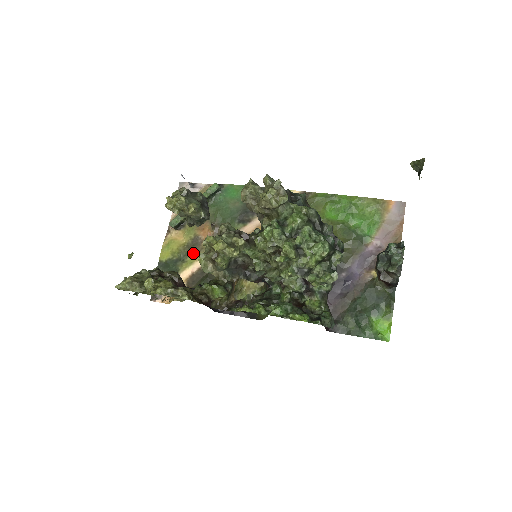
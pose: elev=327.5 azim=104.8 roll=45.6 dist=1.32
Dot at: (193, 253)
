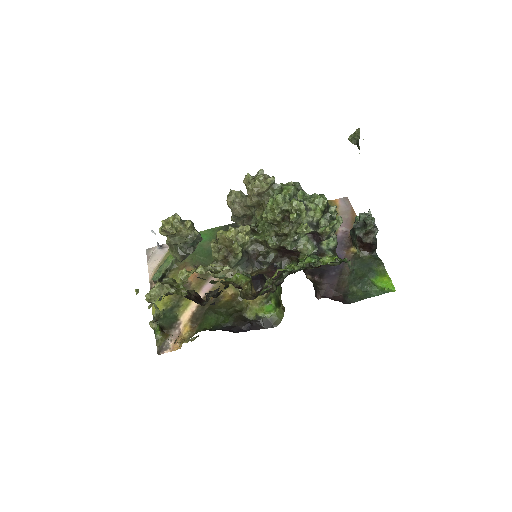
Dot at: occluded
